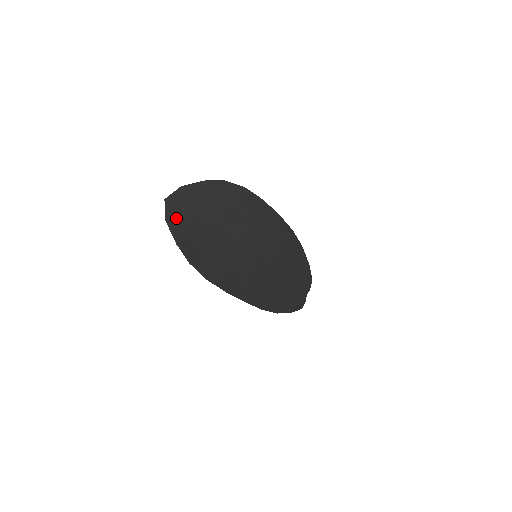
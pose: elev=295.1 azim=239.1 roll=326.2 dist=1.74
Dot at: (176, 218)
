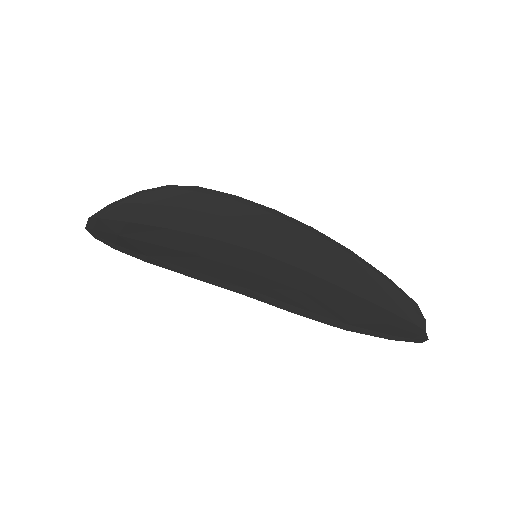
Dot at: (102, 226)
